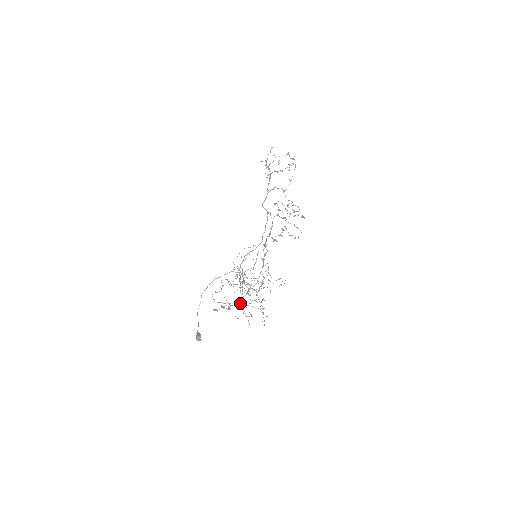
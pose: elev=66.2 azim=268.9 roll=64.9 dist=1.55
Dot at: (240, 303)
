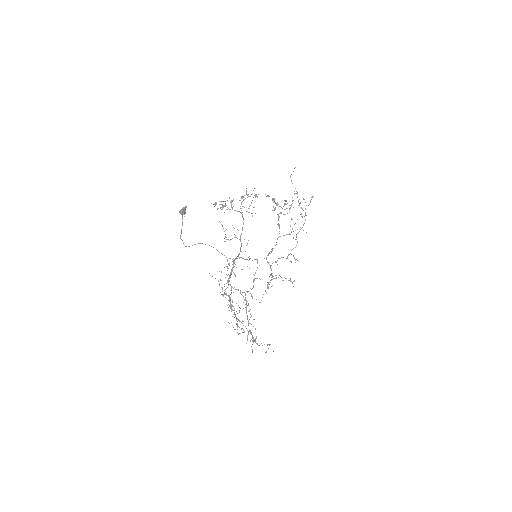
Dot at: occluded
